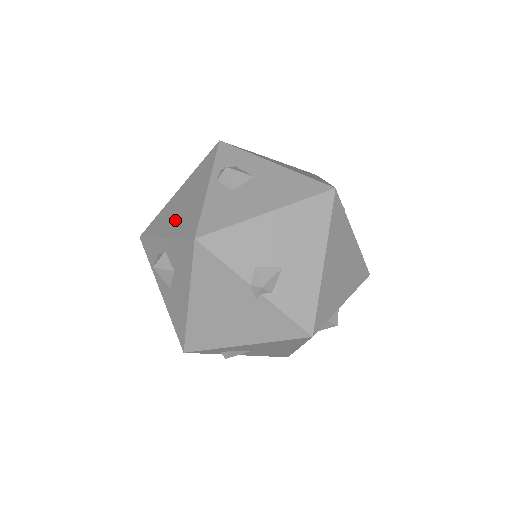
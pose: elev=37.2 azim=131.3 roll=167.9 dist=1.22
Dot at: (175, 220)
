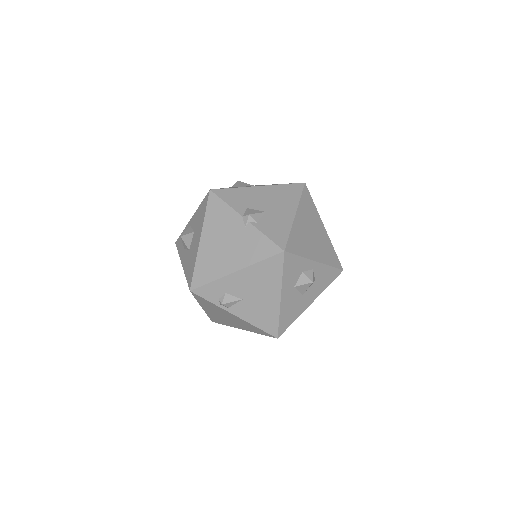
Dot at: occluded
